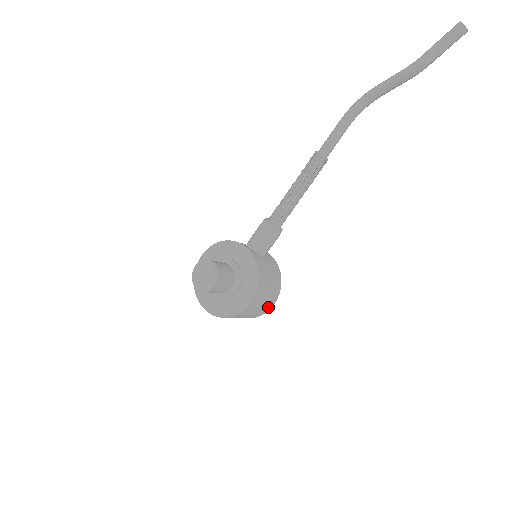
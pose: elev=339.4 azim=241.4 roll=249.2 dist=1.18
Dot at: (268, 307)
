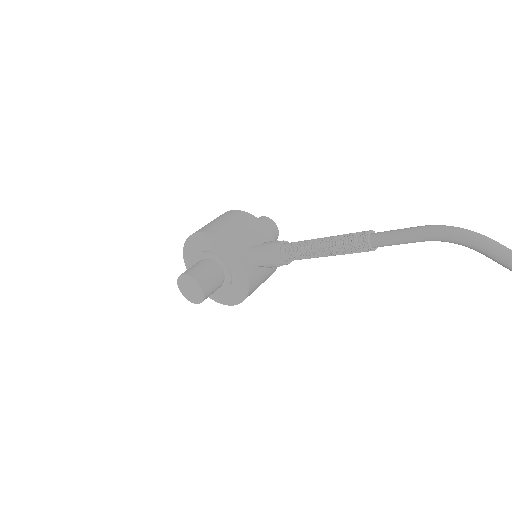
Dot at: occluded
